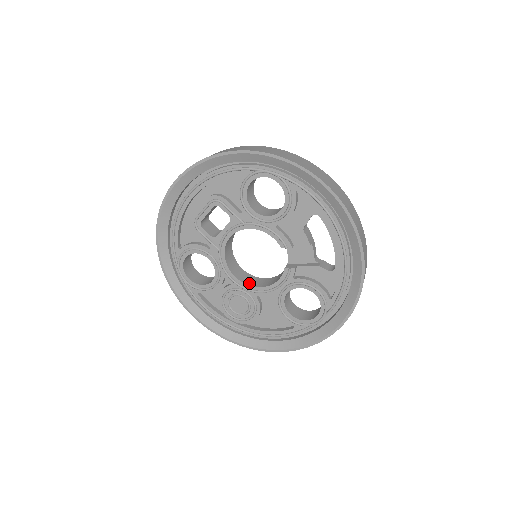
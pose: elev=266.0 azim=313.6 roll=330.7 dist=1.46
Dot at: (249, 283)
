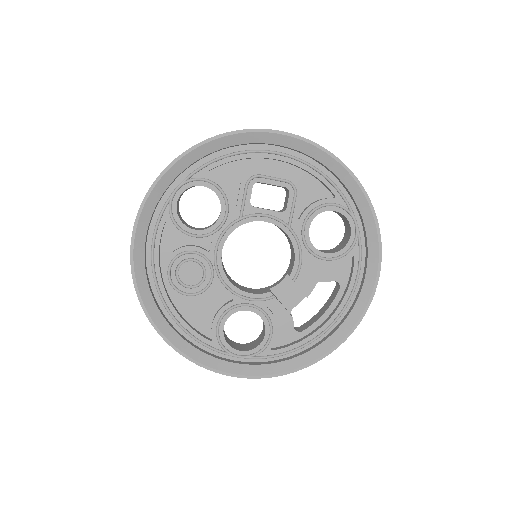
Dot at: occluded
